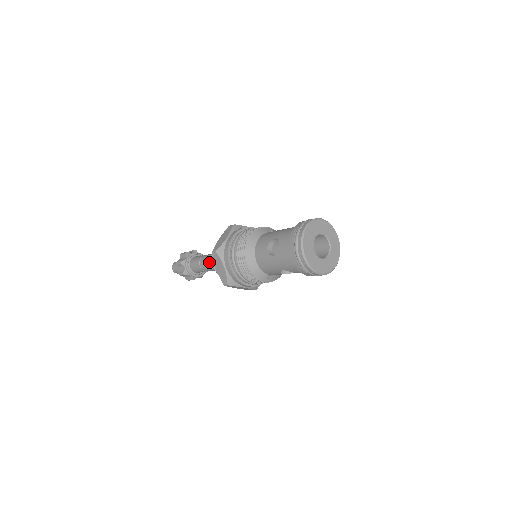
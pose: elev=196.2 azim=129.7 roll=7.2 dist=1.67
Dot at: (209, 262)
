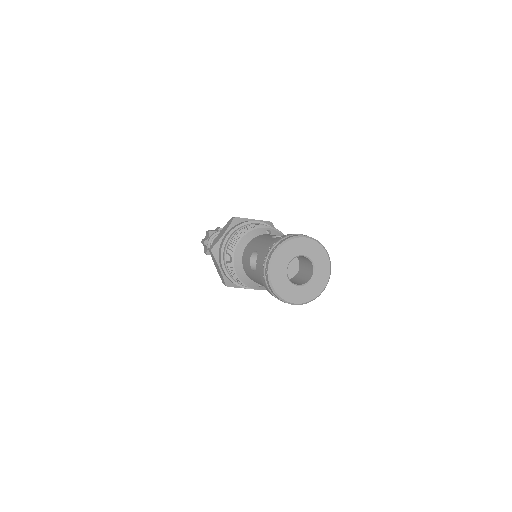
Dot at: occluded
